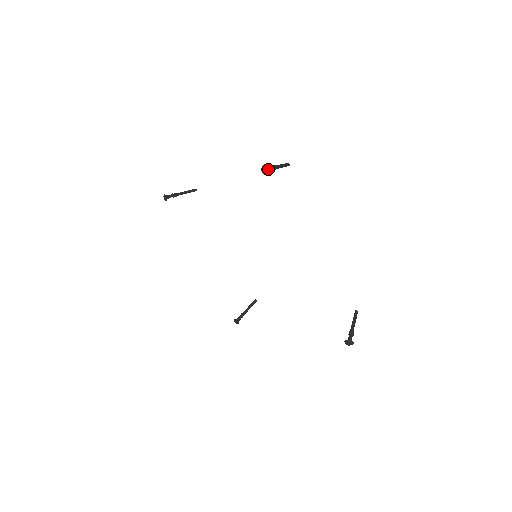
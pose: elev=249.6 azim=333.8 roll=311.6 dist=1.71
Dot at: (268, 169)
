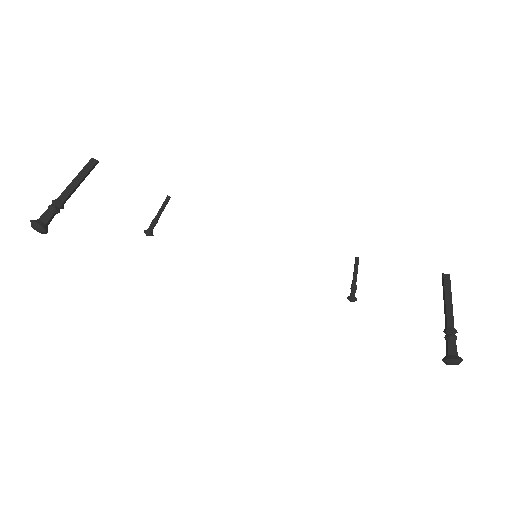
Dot at: (36, 227)
